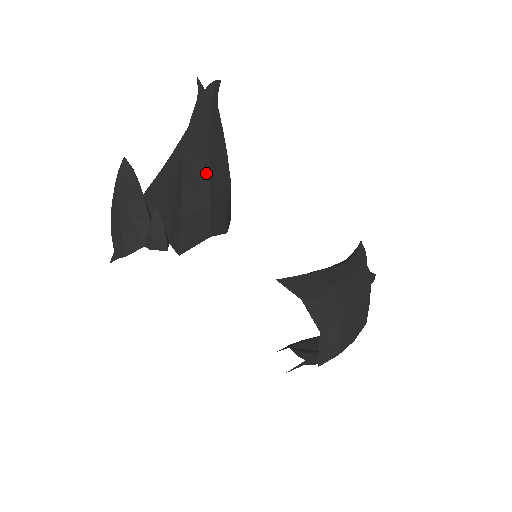
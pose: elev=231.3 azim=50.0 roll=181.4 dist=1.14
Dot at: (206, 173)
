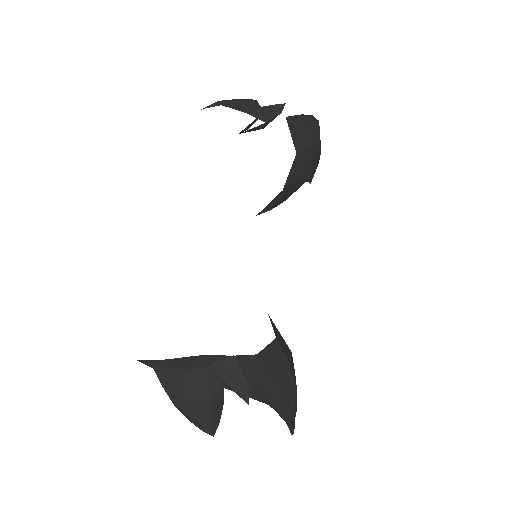
Dot at: (318, 141)
